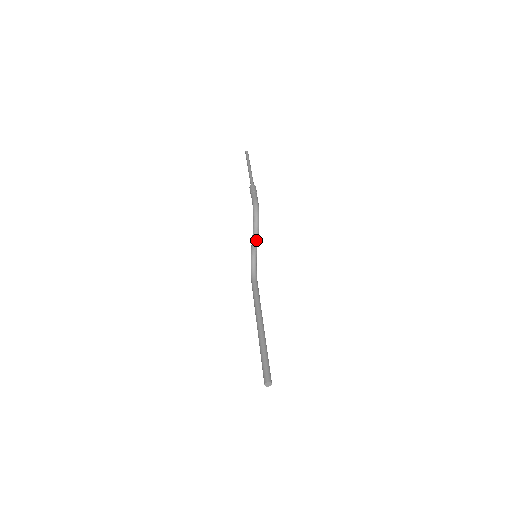
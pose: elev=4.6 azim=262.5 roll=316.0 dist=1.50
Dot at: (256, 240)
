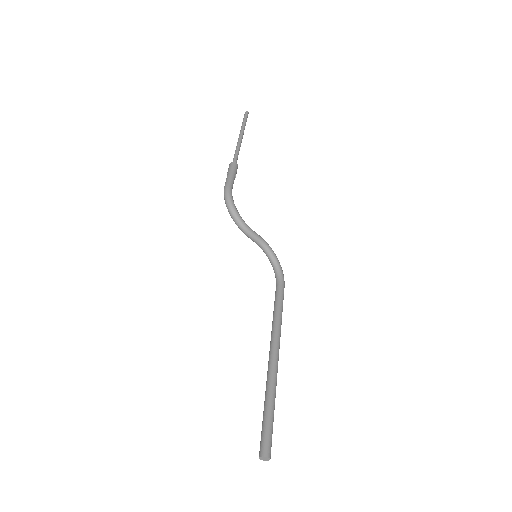
Dot at: (249, 235)
